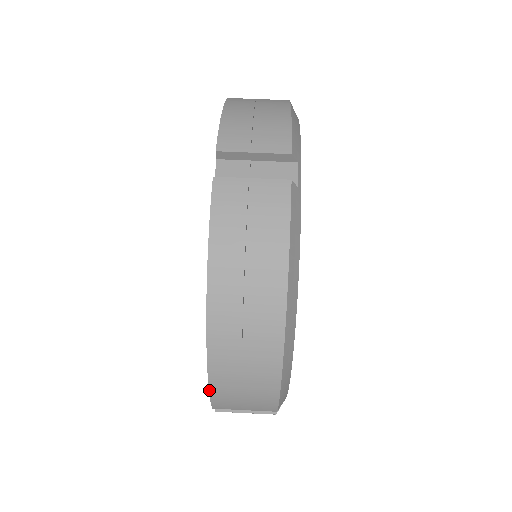
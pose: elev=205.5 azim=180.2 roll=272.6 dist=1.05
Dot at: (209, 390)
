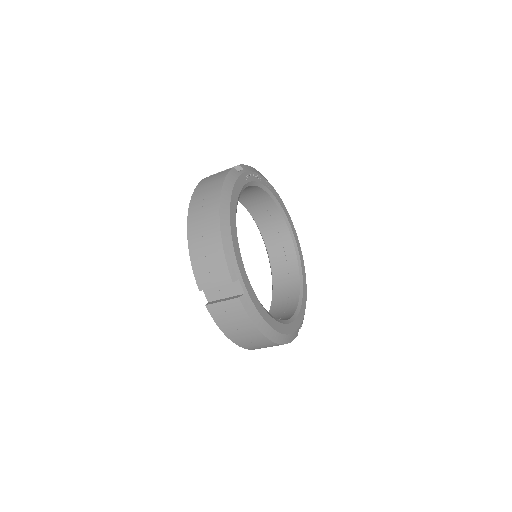
Dot at: occluded
